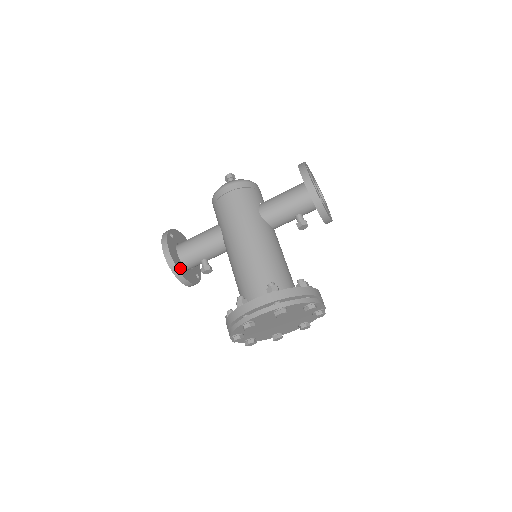
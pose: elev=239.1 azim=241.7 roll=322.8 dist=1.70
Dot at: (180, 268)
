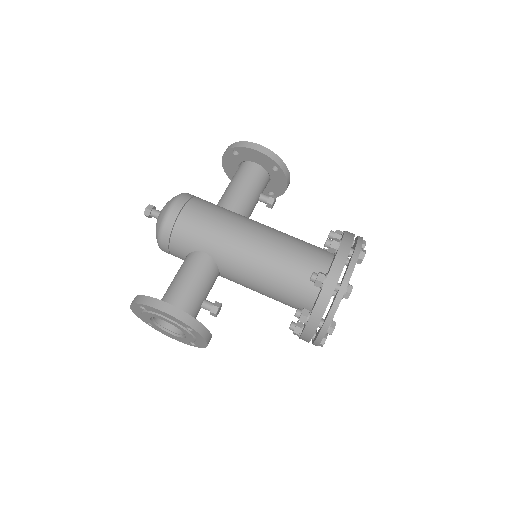
Dot at: occluded
